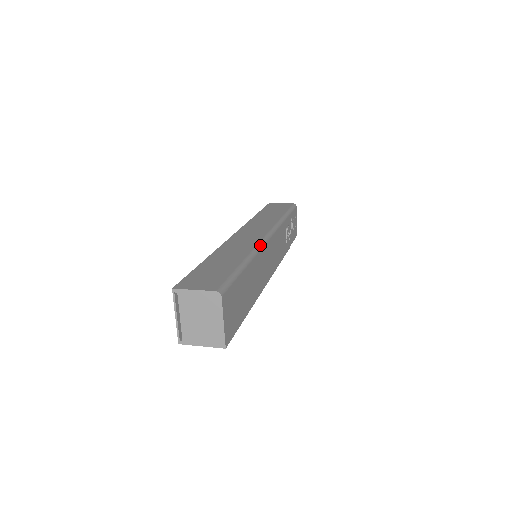
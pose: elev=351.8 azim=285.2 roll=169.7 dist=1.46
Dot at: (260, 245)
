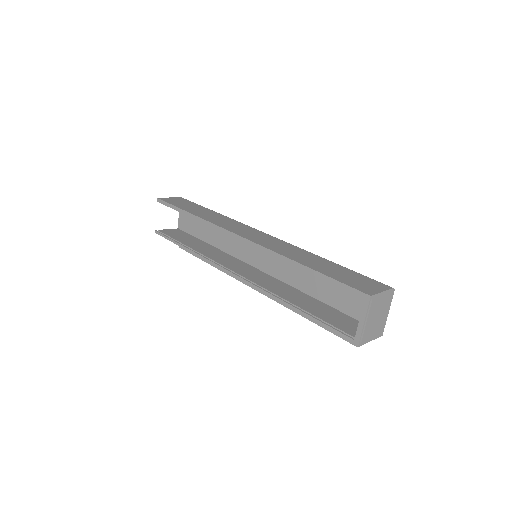
Dot at: (291, 244)
